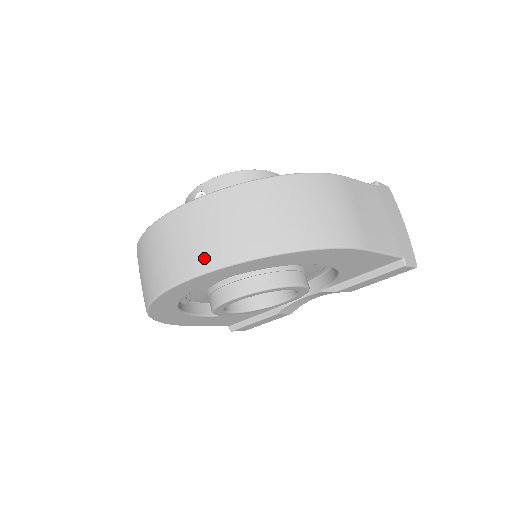
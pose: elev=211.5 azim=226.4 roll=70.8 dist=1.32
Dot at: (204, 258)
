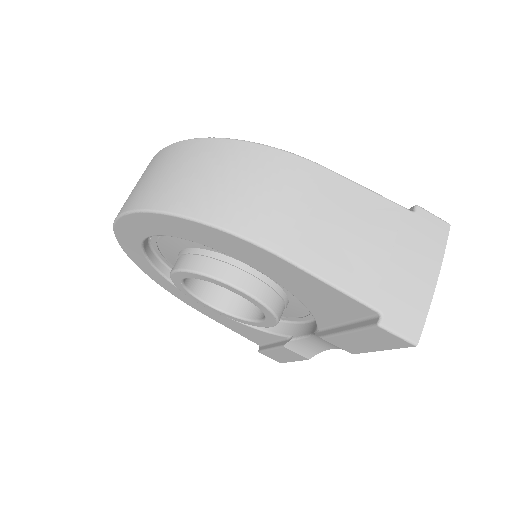
Dot at: (127, 202)
